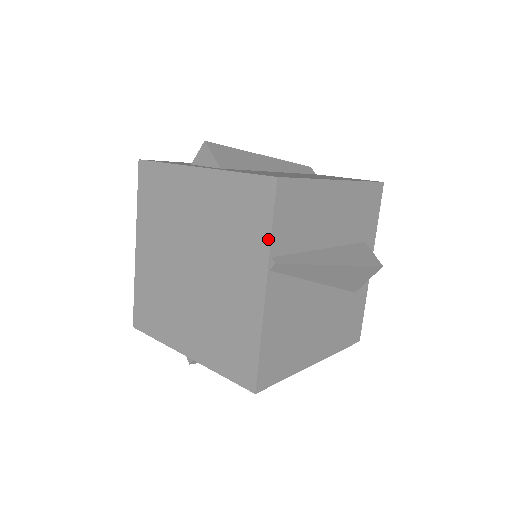
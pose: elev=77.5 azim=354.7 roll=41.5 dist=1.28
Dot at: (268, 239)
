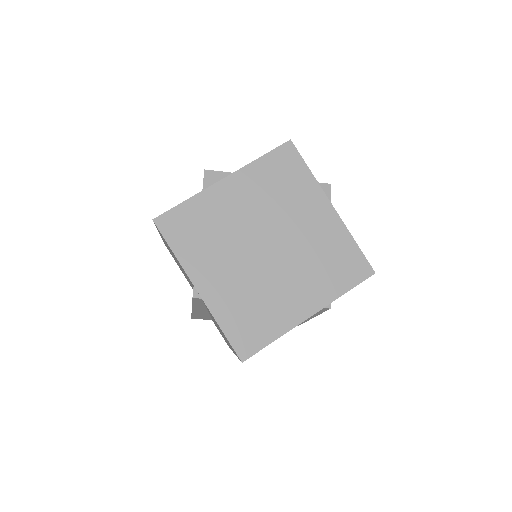
Dot at: (340, 294)
